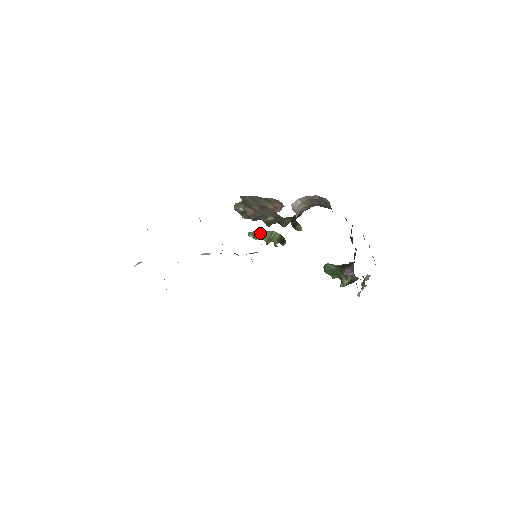
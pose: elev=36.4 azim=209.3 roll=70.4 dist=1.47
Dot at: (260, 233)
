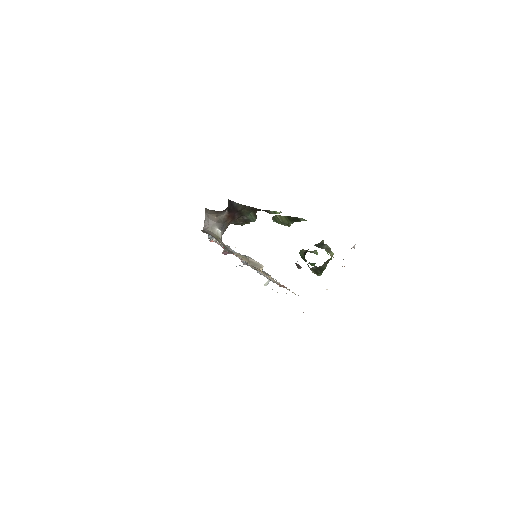
Dot at: (274, 218)
